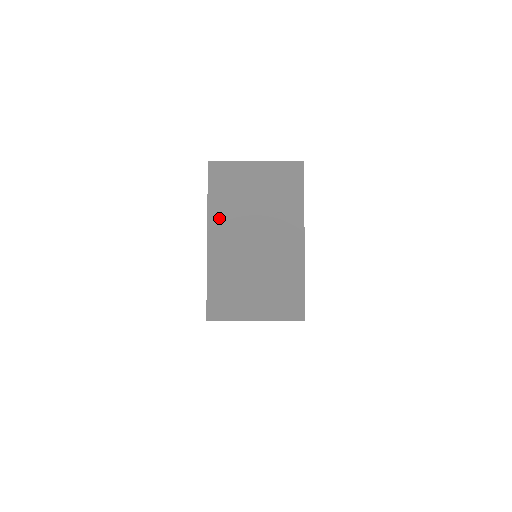
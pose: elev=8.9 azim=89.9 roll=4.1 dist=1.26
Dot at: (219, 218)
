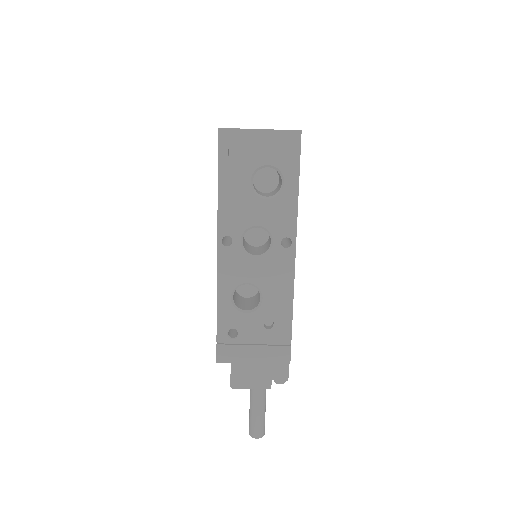
Dot at: occluded
